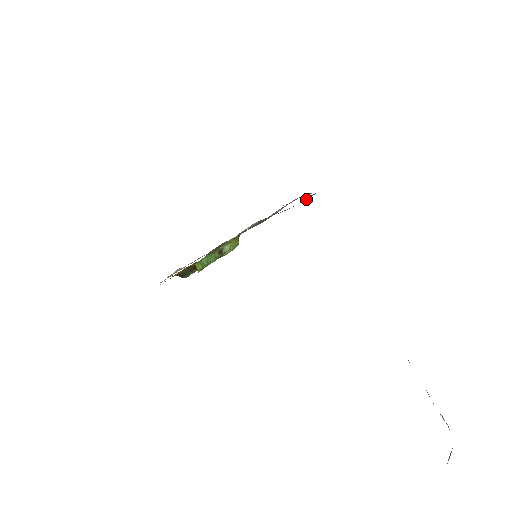
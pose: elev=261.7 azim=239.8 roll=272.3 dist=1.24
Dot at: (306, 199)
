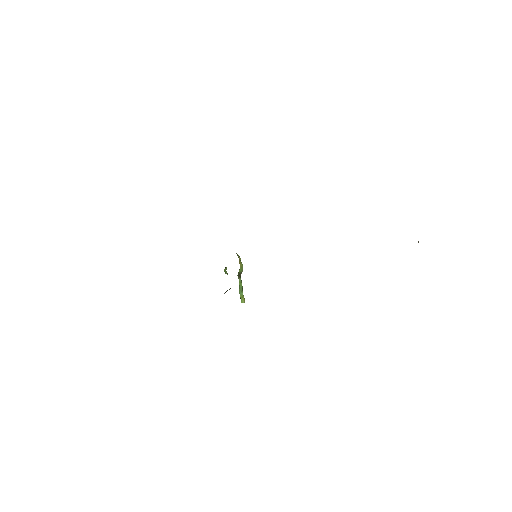
Dot at: occluded
